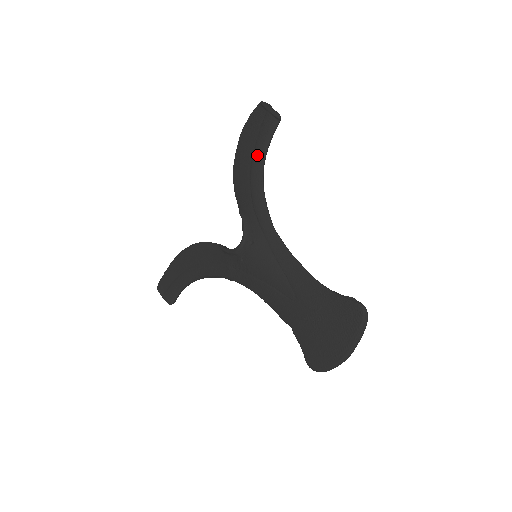
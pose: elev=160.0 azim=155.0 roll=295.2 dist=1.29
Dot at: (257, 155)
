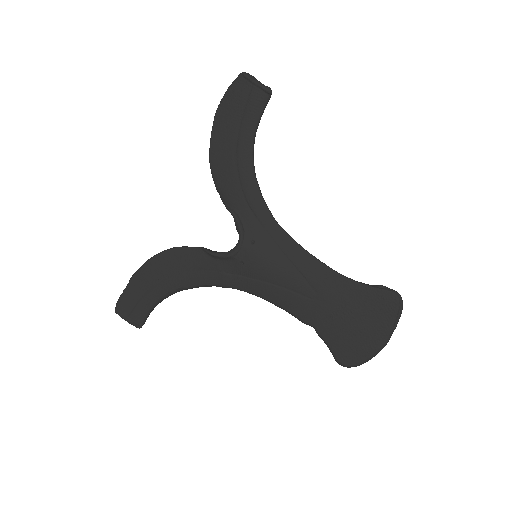
Dot at: (244, 138)
